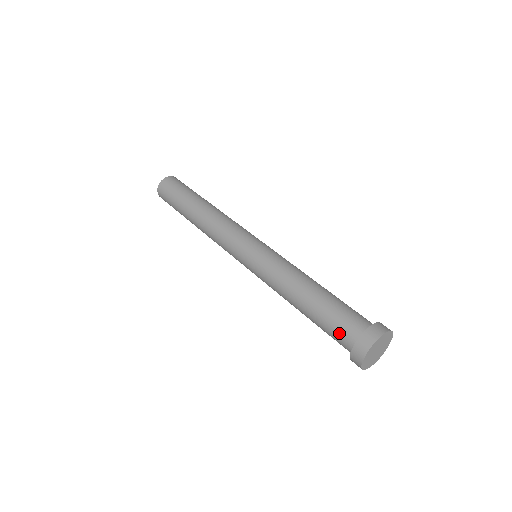
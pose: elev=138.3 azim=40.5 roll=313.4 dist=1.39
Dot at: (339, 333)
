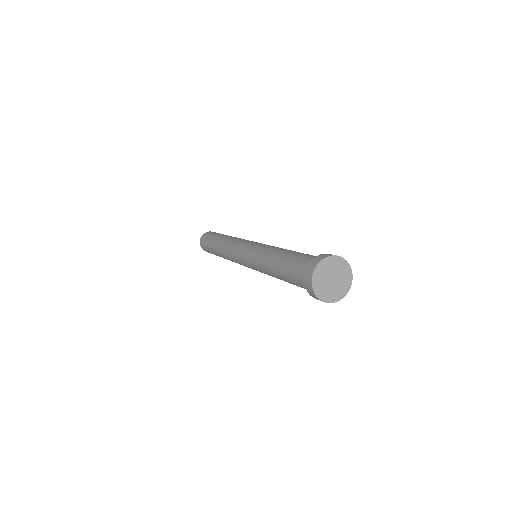
Dot at: (299, 268)
